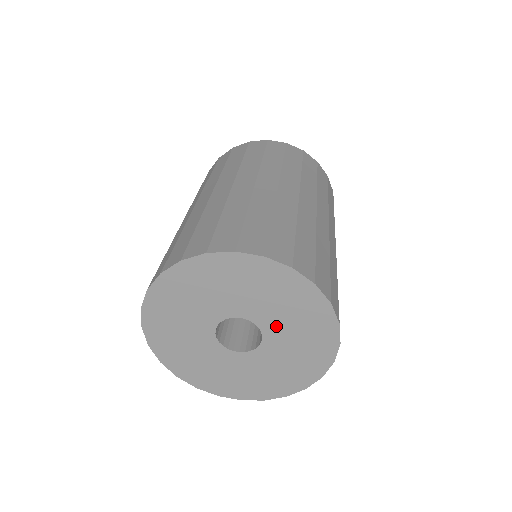
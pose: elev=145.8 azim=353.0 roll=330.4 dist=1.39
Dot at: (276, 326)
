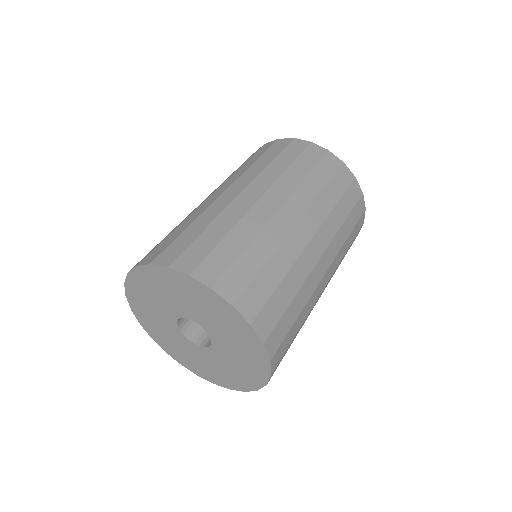
Dot at: (217, 333)
